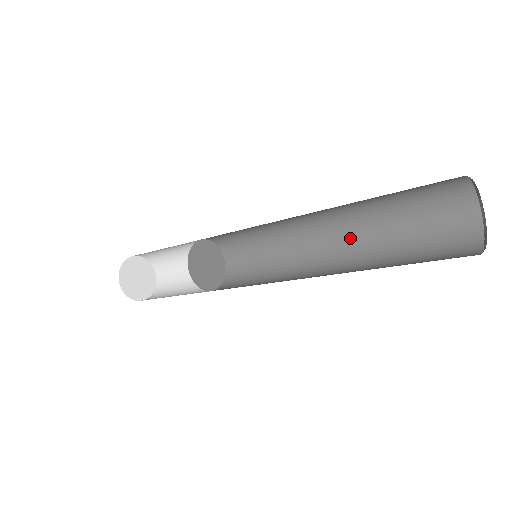
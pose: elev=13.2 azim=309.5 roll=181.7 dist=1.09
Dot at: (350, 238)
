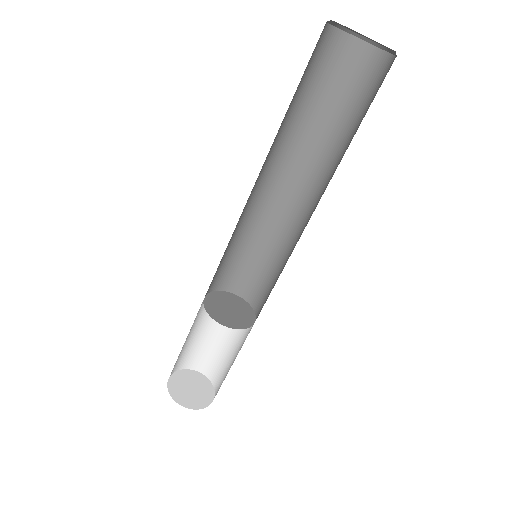
Dot at: (326, 184)
